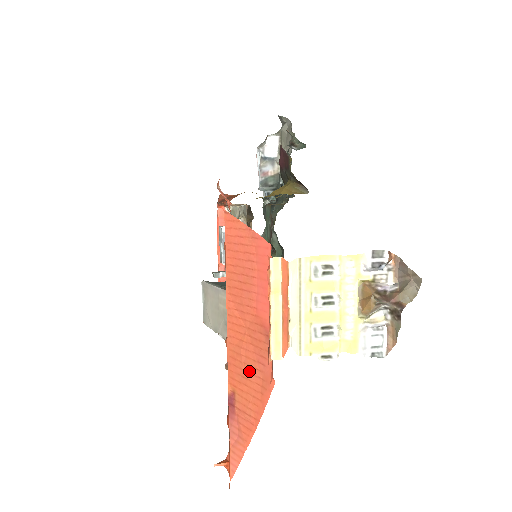
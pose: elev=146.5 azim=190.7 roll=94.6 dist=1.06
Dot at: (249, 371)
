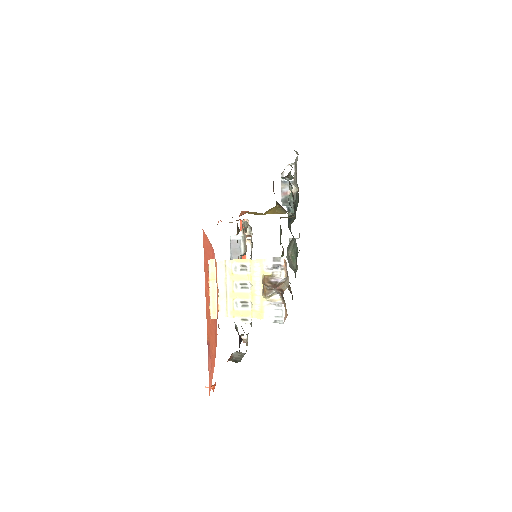
Dot at: (212, 327)
